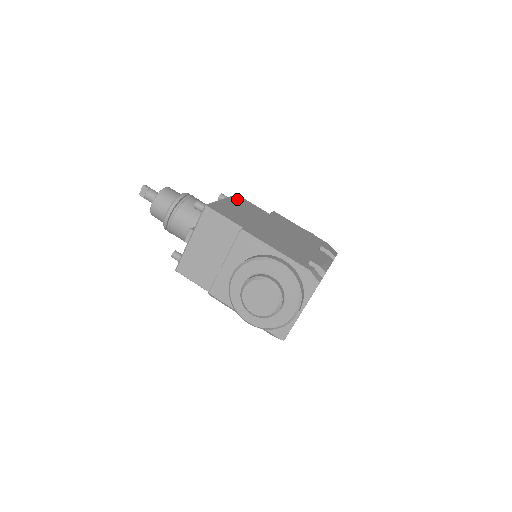
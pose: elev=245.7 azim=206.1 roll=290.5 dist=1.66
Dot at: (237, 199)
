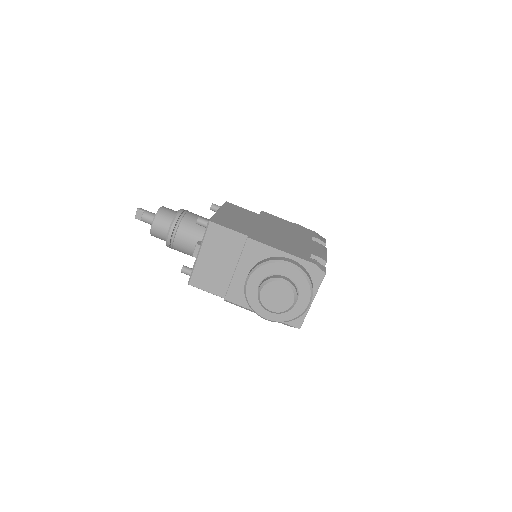
Dot at: (229, 207)
